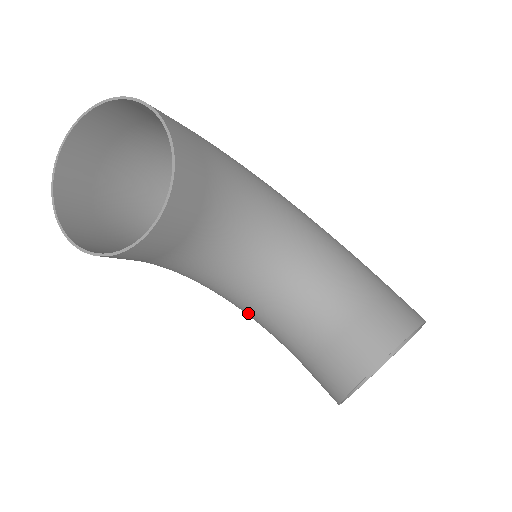
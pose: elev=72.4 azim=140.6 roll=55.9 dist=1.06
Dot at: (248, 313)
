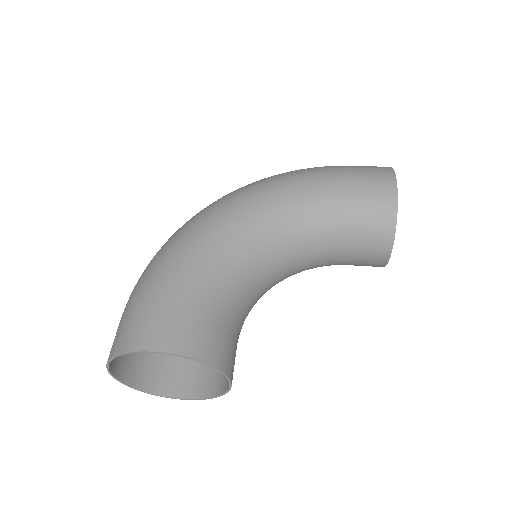
Dot at: occluded
